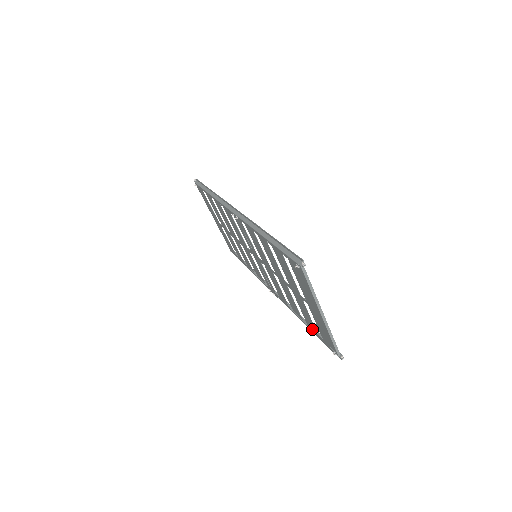
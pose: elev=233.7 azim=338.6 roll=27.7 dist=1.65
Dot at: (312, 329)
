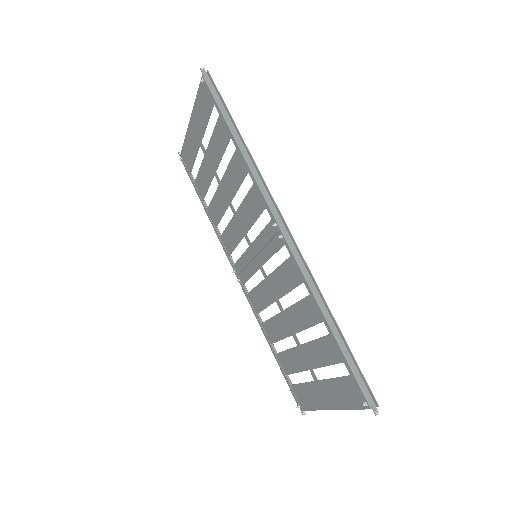
Dot at: (281, 364)
